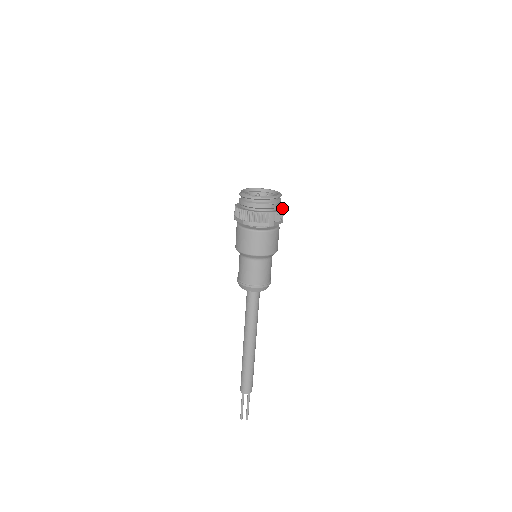
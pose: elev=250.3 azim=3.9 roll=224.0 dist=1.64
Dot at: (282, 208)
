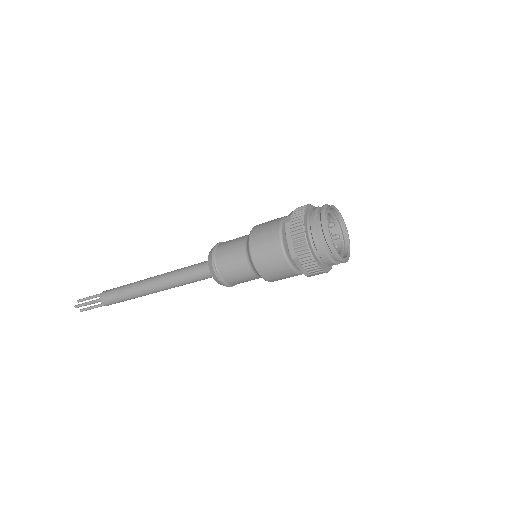
Dot at: occluded
